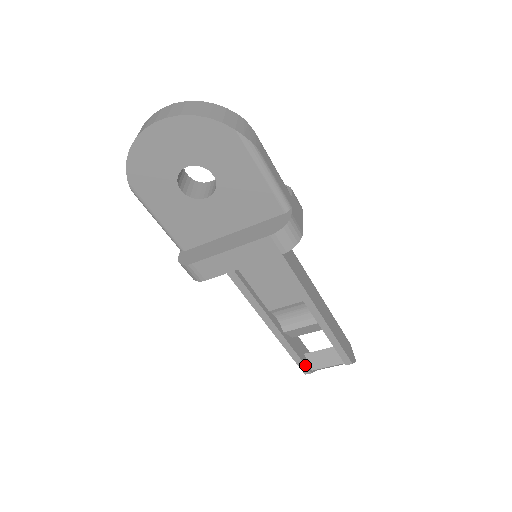
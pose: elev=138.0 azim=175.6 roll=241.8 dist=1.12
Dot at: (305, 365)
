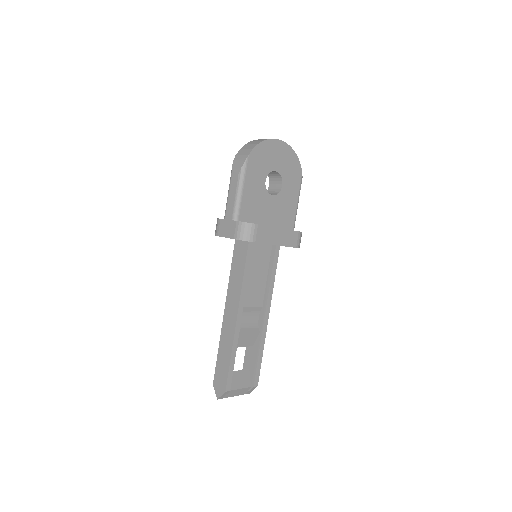
Dot at: occluded
